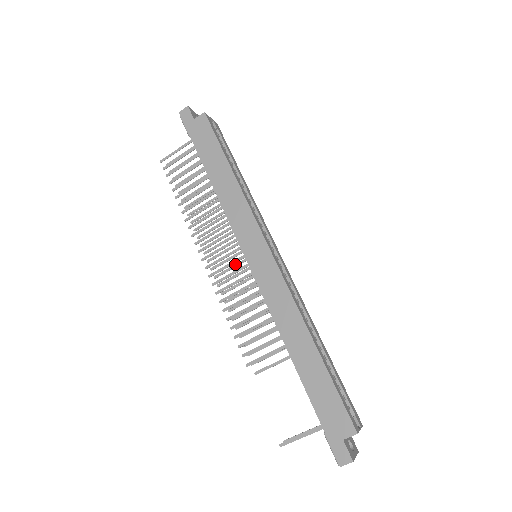
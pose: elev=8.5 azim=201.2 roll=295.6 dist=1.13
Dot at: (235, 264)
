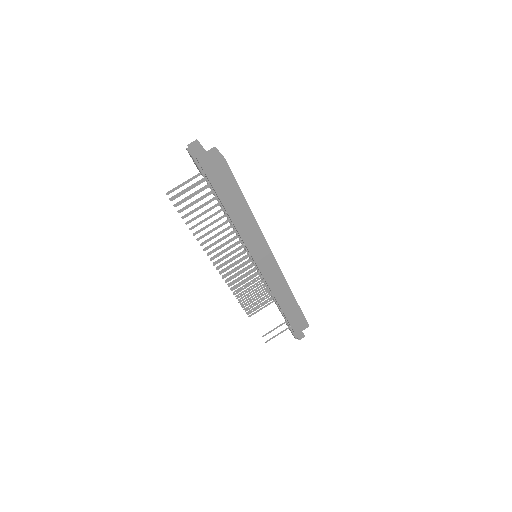
Dot at: (237, 261)
